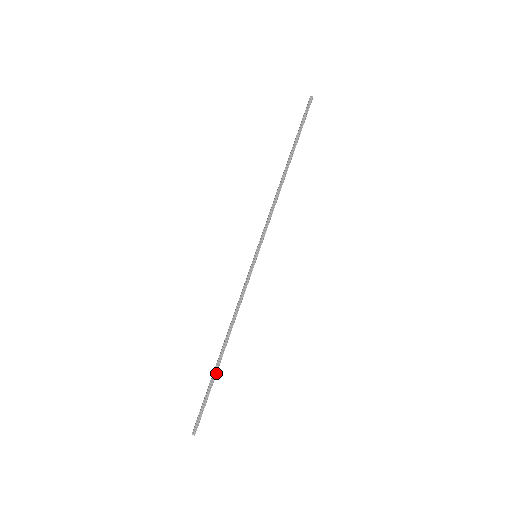
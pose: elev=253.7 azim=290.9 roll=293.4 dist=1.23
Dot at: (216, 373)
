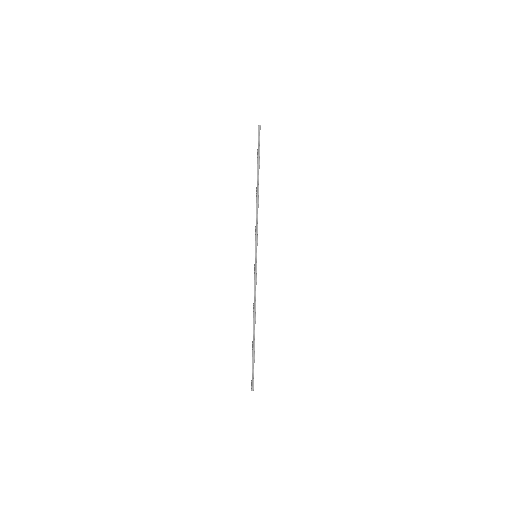
Dot at: (254, 345)
